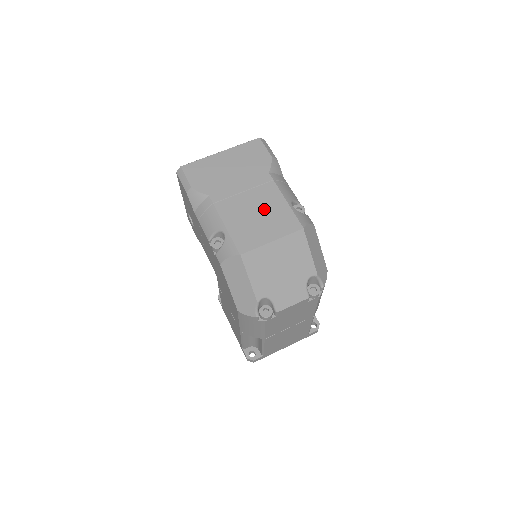
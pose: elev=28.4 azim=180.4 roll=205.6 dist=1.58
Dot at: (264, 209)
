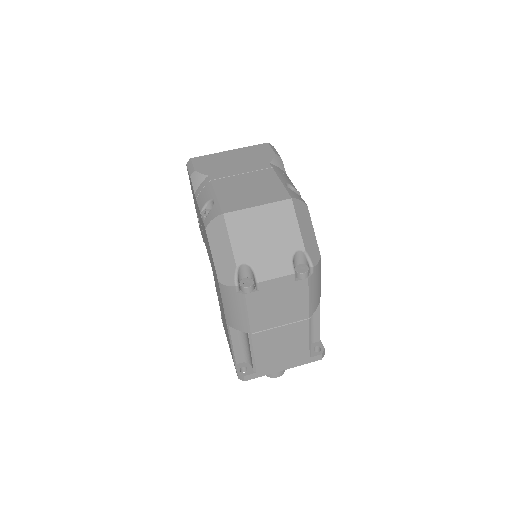
Dot at: (257, 185)
